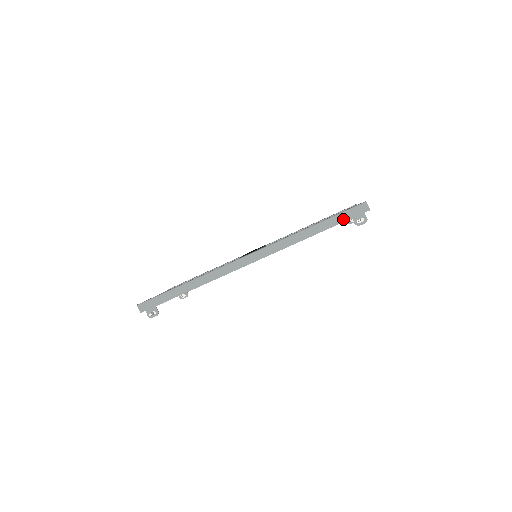
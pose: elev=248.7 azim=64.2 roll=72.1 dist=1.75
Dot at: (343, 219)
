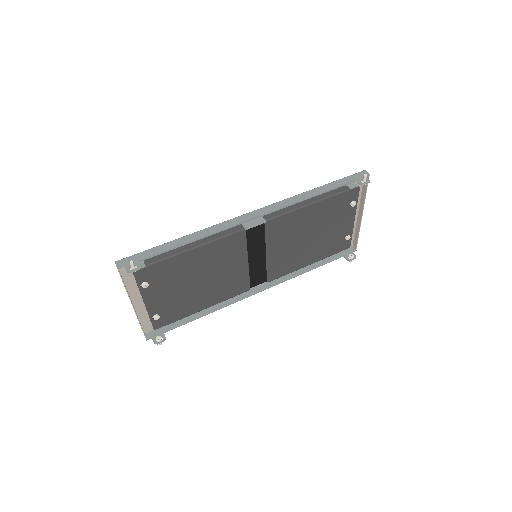
Dot at: (346, 181)
